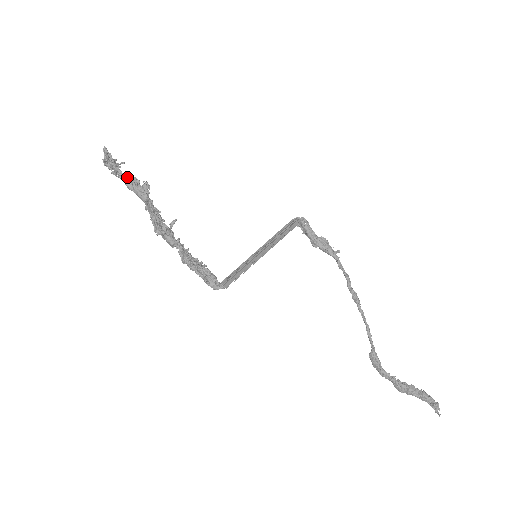
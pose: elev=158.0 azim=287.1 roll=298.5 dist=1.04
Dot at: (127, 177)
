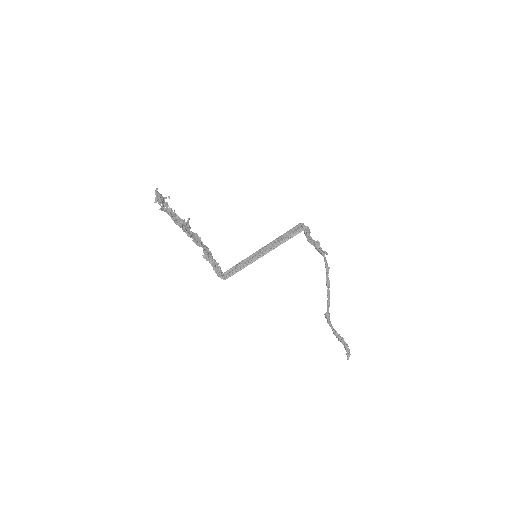
Dot at: (169, 215)
